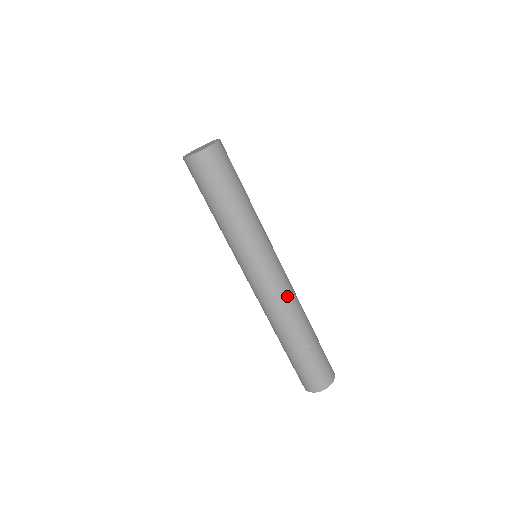
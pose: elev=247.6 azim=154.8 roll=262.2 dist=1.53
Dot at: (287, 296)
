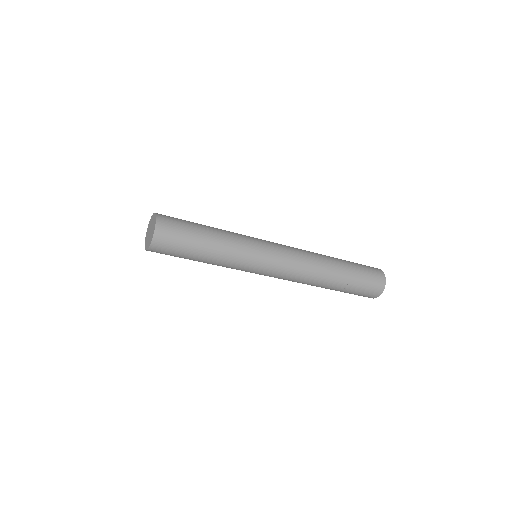
Dot at: (292, 280)
